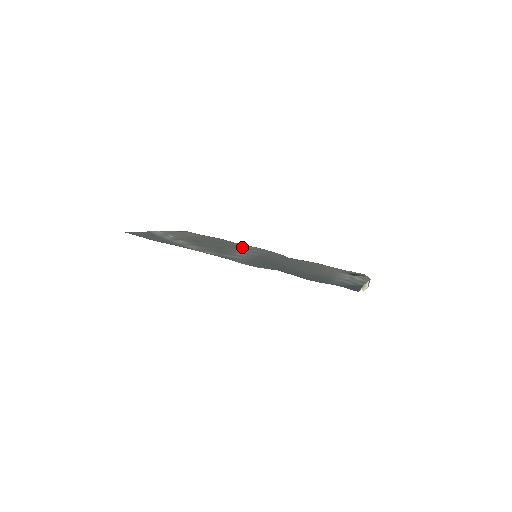
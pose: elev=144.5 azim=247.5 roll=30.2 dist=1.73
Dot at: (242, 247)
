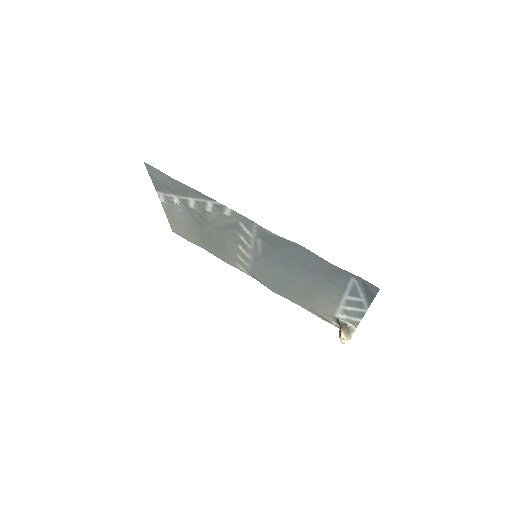
Dot at: (232, 258)
